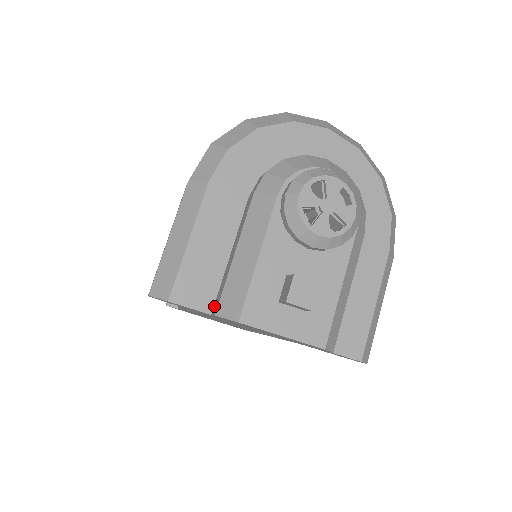
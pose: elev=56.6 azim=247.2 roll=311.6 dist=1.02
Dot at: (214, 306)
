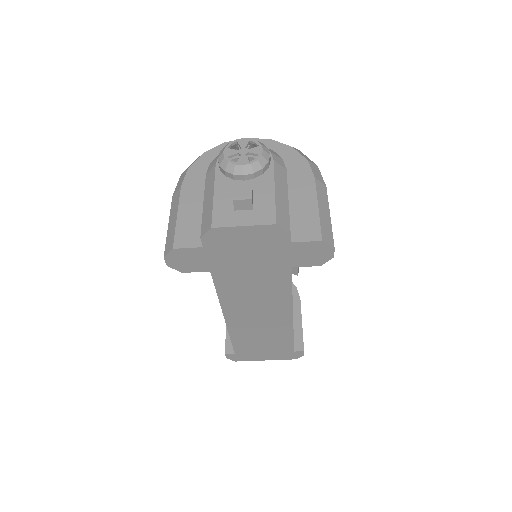
Dot at: occluded
